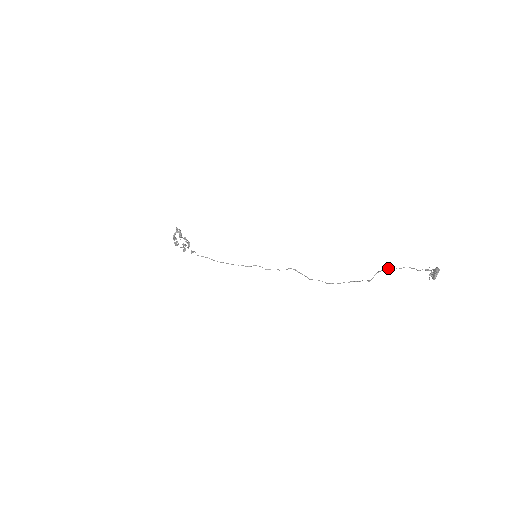
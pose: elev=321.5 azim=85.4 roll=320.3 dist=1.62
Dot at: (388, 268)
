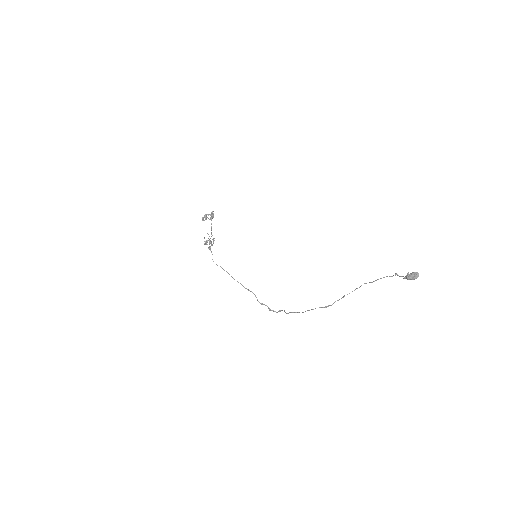
Dot at: occluded
